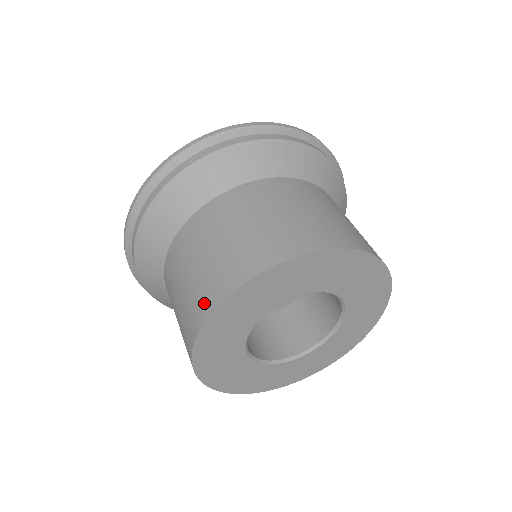
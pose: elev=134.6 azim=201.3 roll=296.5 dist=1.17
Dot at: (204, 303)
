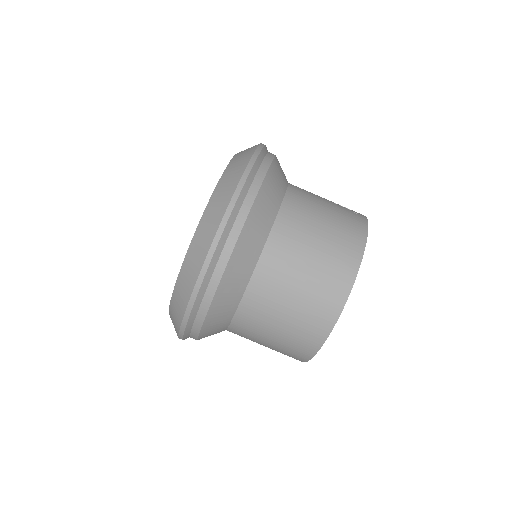
Dot at: occluded
